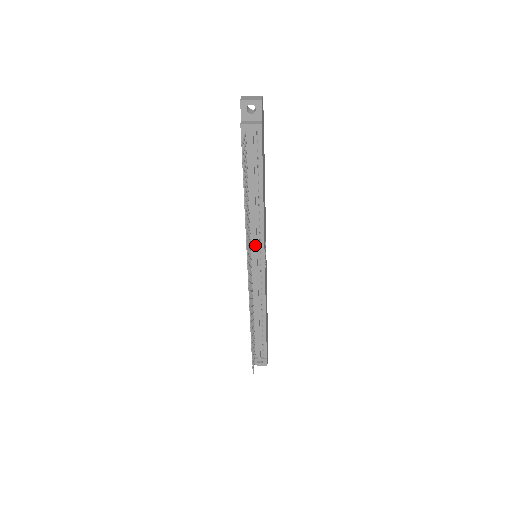
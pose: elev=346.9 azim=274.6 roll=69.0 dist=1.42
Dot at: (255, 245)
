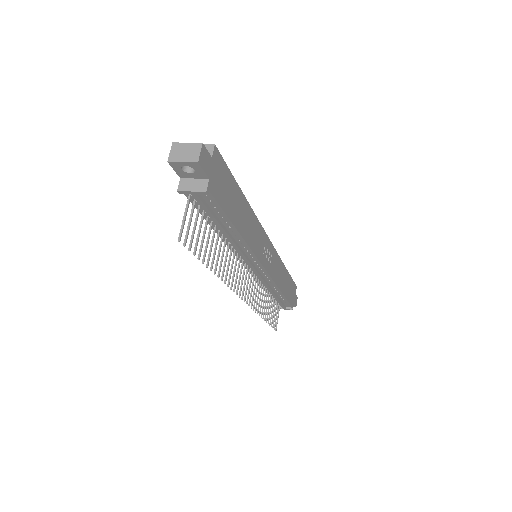
Dot at: (247, 262)
